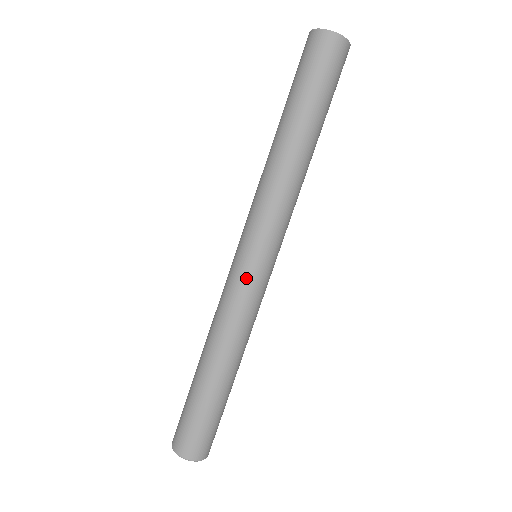
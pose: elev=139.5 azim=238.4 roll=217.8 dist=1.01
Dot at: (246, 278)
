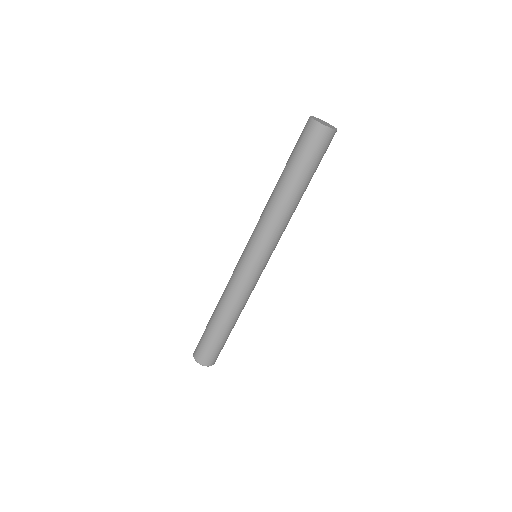
Dot at: (240, 267)
